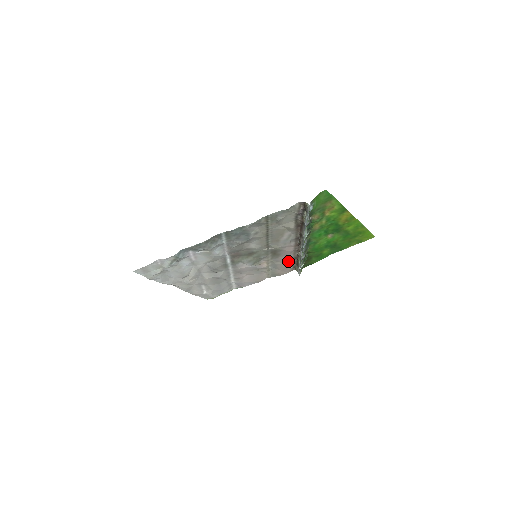
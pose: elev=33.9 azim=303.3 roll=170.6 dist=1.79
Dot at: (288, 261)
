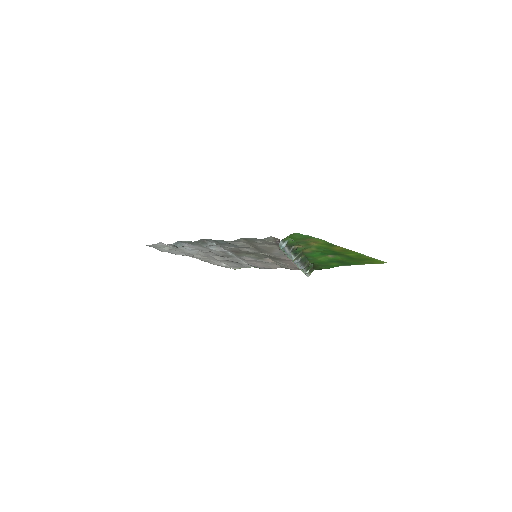
Dot at: (293, 264)
